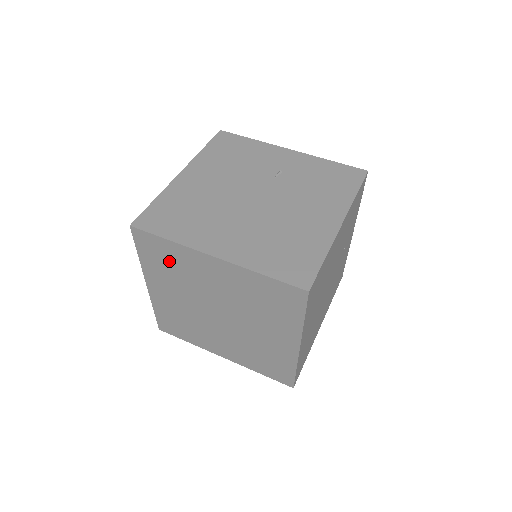
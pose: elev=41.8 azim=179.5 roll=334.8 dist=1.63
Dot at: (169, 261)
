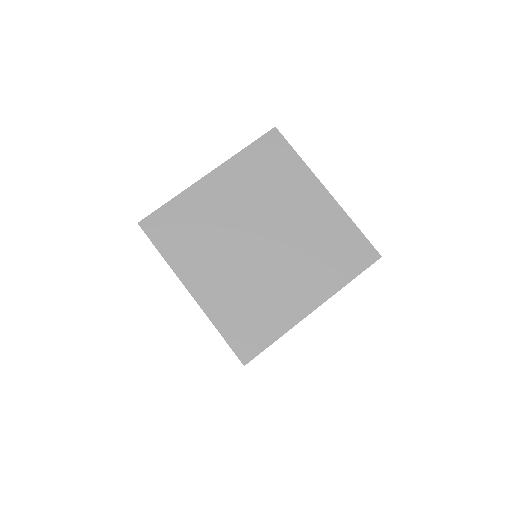
Dot at: (186, 225)
